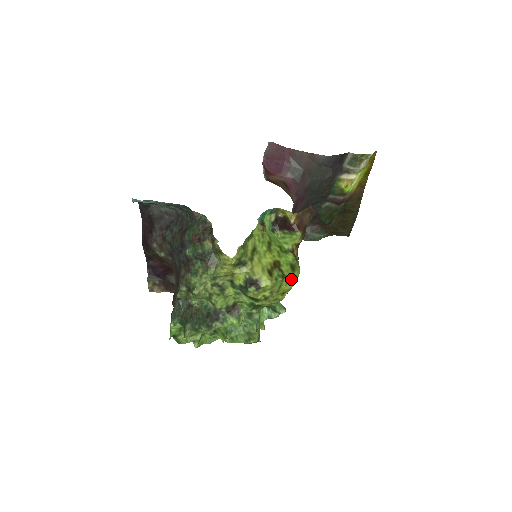
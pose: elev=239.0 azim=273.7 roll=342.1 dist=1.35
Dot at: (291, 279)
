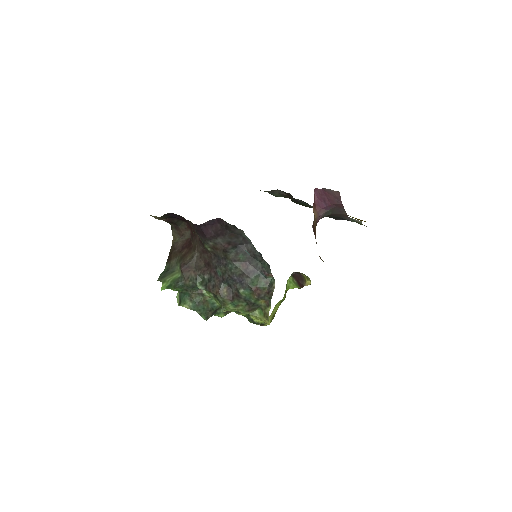
Dot at: occluded
